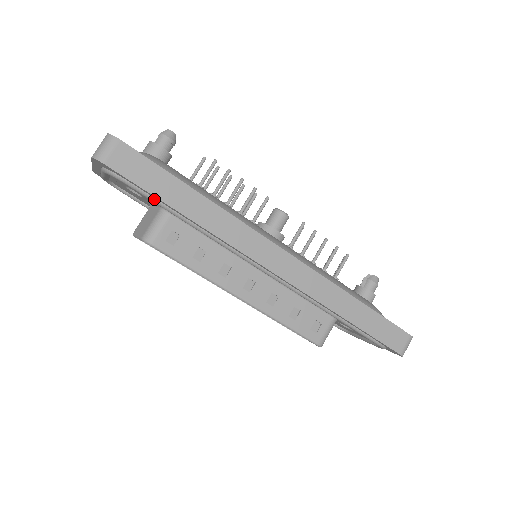
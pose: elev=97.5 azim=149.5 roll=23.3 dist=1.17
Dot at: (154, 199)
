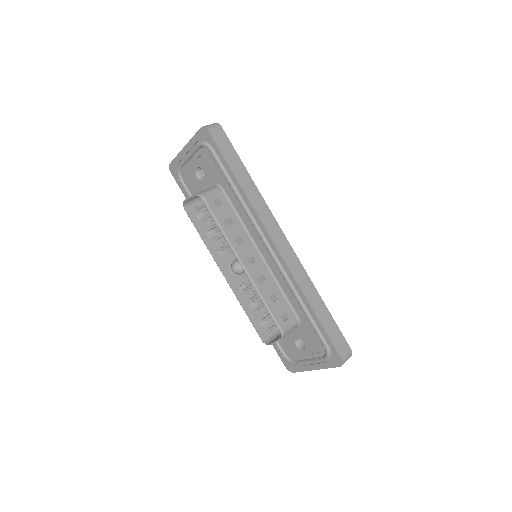
Dot at: (223, 167)
